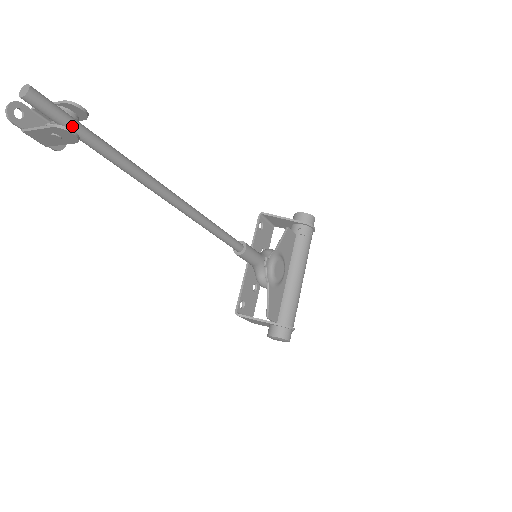
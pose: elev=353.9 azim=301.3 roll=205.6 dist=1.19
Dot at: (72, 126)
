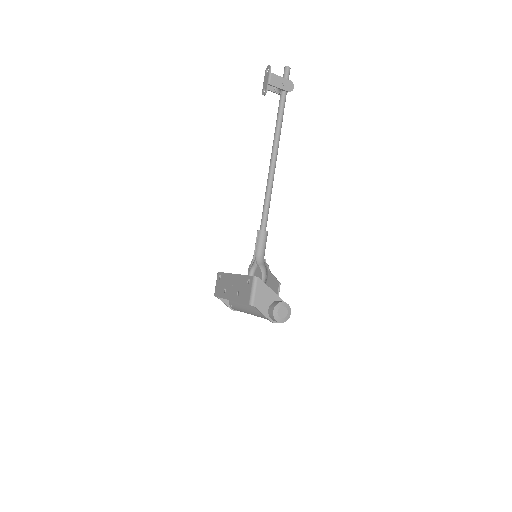
Dot at: occluded
